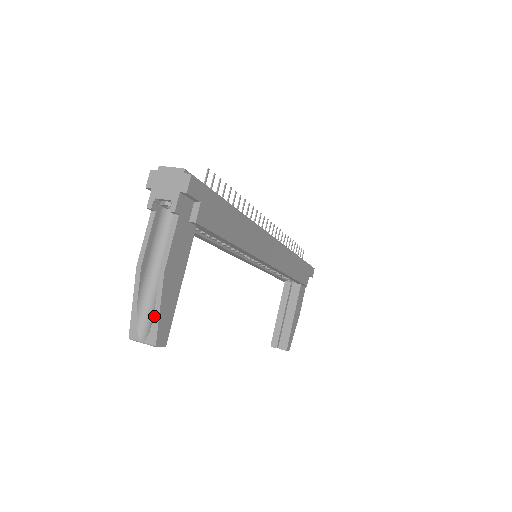
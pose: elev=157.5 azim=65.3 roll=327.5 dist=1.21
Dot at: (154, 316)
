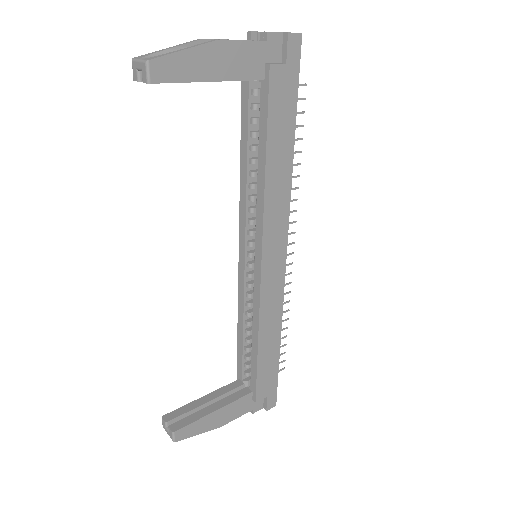
Dot at: (173, 51)
